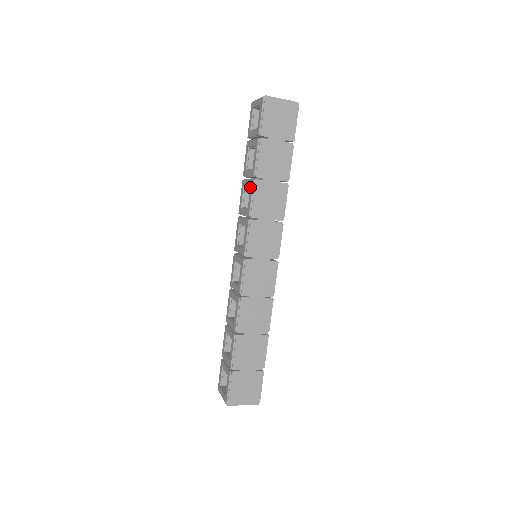
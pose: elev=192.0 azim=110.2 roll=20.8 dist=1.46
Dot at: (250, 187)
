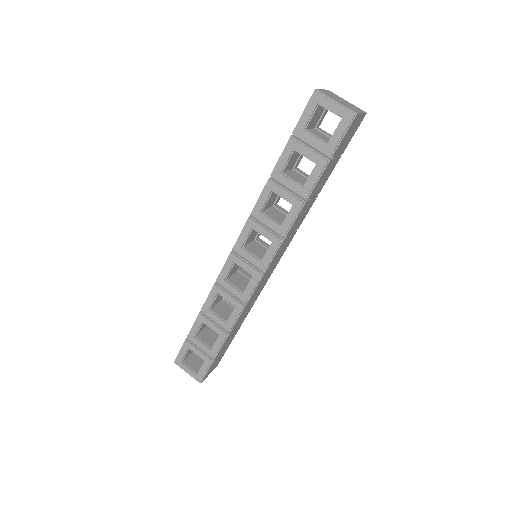
Dot at: (294, 206)
